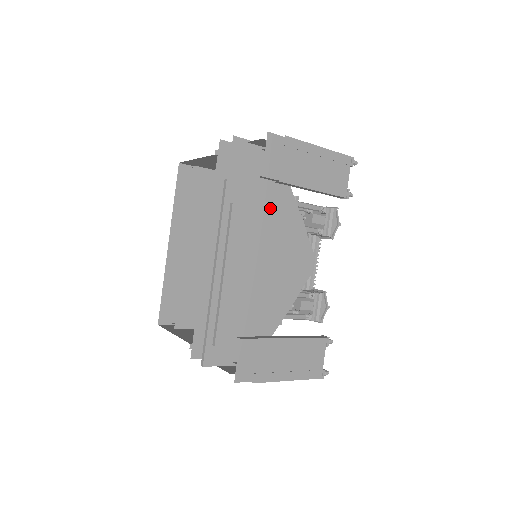
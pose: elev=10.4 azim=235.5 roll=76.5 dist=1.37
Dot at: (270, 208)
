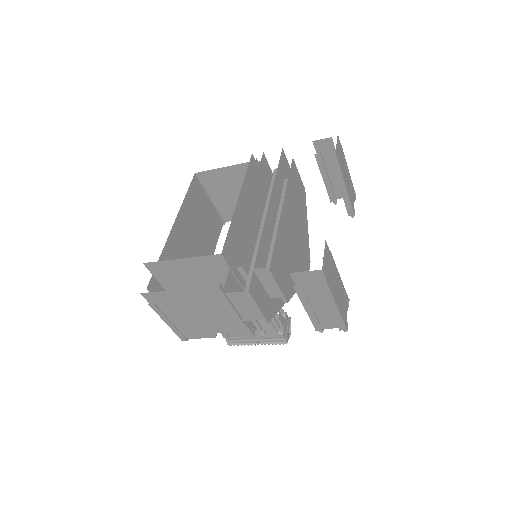
Dot at: (299, 204)
